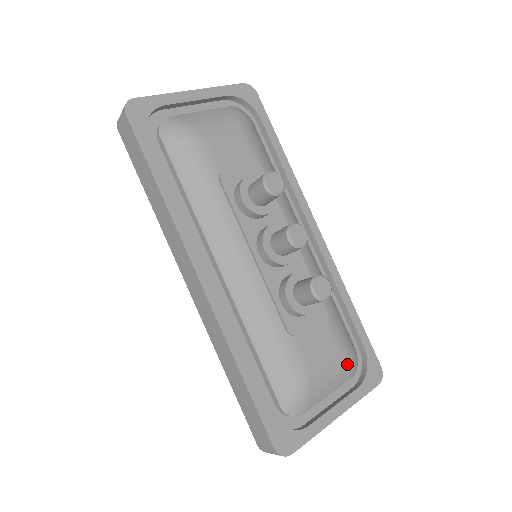
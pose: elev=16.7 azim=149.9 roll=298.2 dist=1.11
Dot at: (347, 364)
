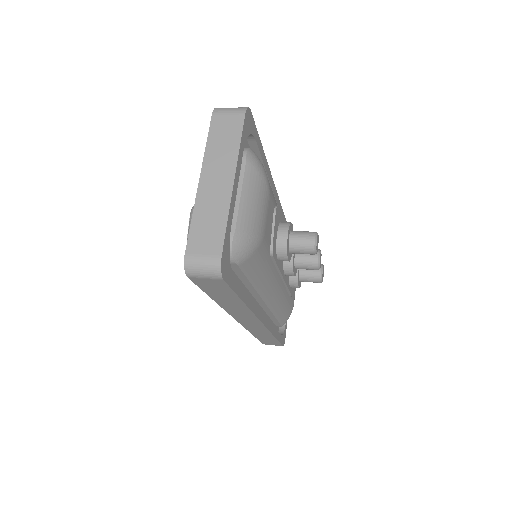
Dot at: occluded
